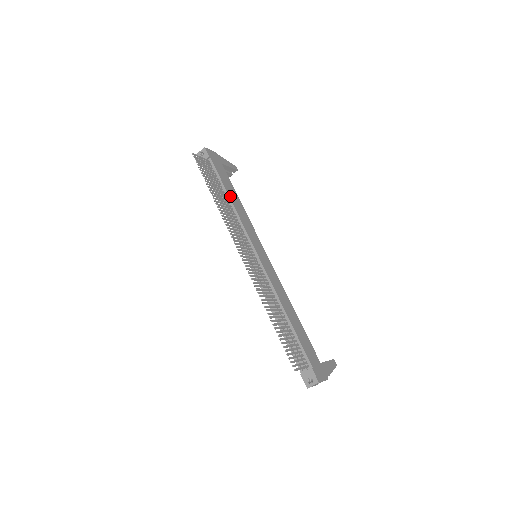
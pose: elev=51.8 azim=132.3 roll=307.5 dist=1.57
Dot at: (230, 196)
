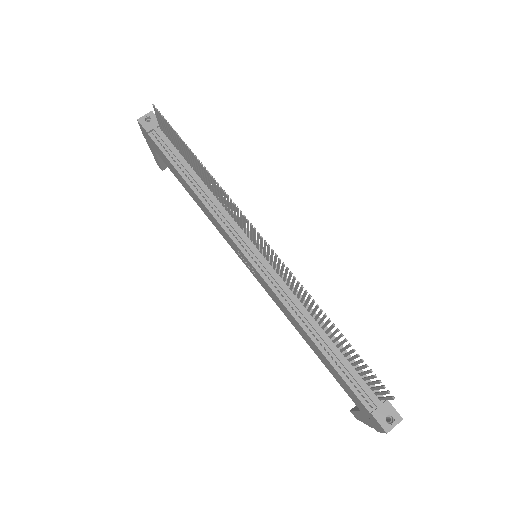
Dot at: occluded
